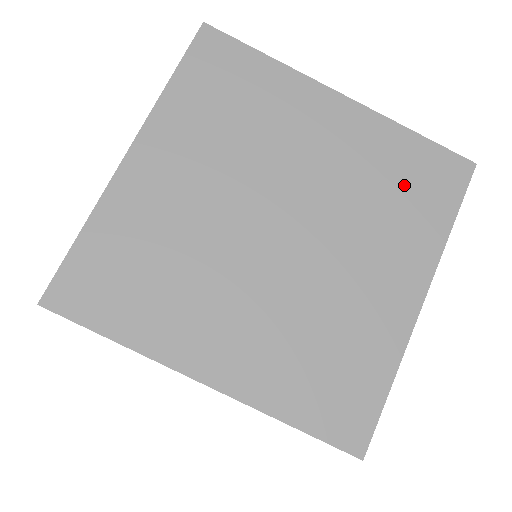
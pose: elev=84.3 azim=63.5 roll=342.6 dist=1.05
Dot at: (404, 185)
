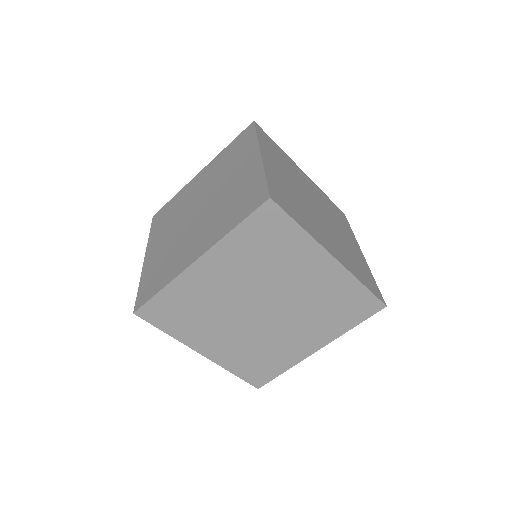
Dot at: (359, 267)
